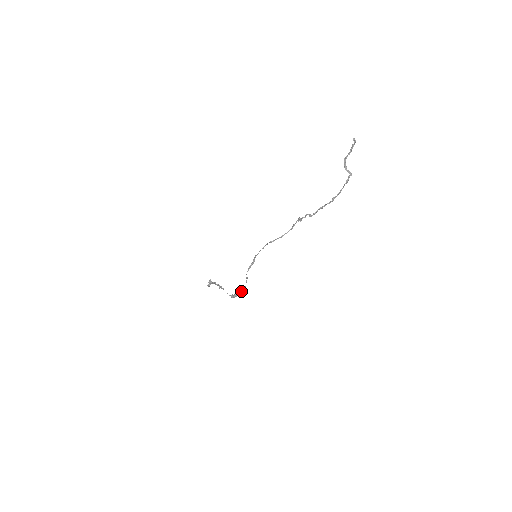
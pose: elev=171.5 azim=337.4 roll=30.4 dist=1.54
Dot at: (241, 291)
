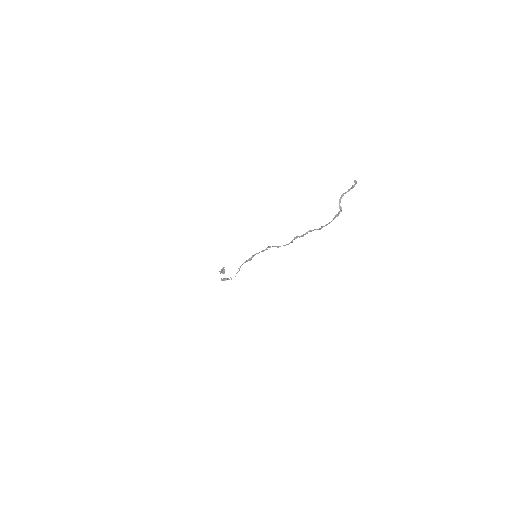
Dot at: occluded
